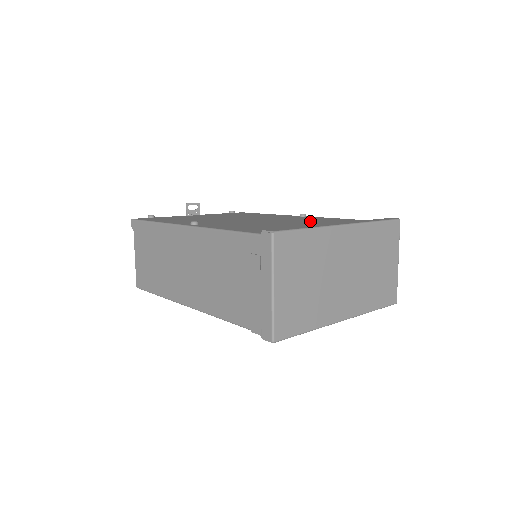
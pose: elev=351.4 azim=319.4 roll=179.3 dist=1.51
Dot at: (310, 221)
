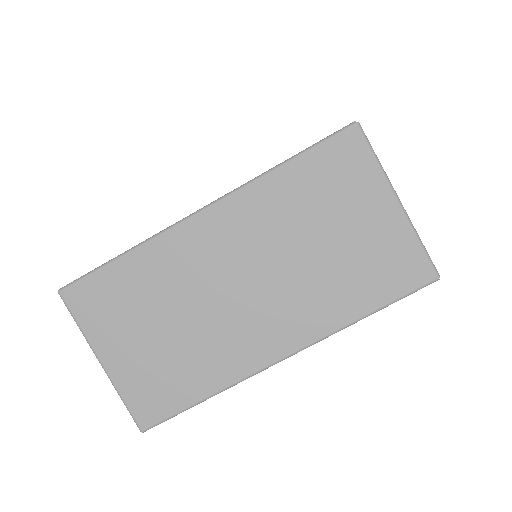
Dot at: occluded
